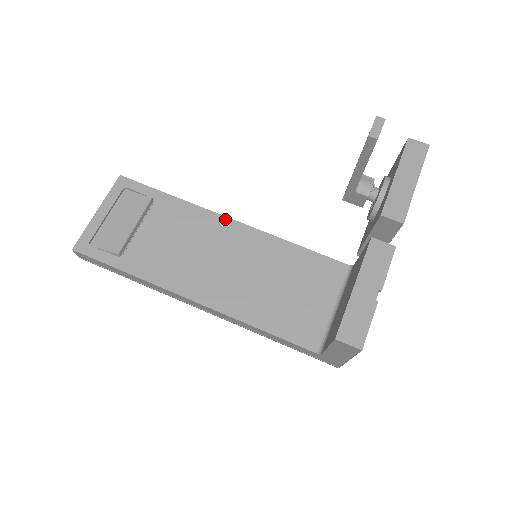
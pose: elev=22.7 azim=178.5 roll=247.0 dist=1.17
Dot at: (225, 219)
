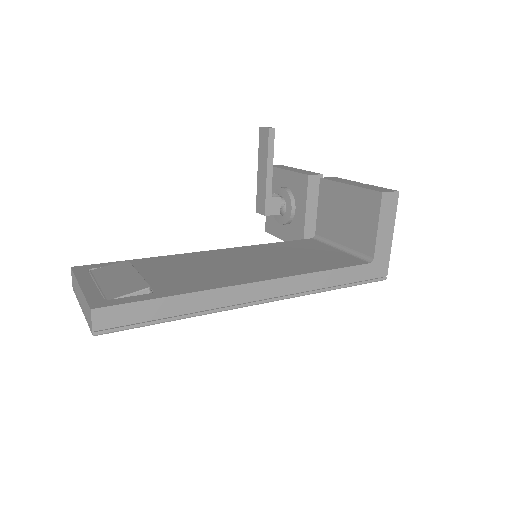
Dot at: (205, 252)
